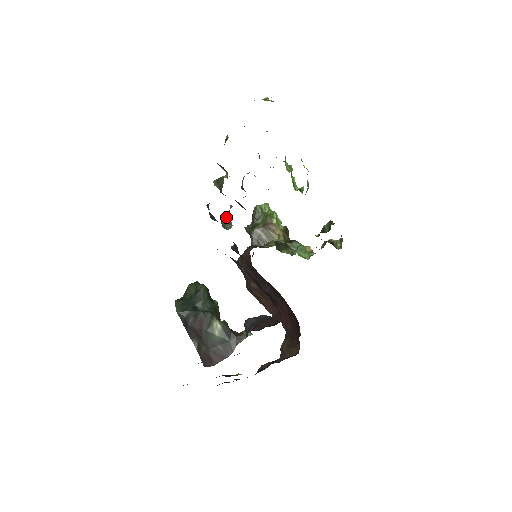
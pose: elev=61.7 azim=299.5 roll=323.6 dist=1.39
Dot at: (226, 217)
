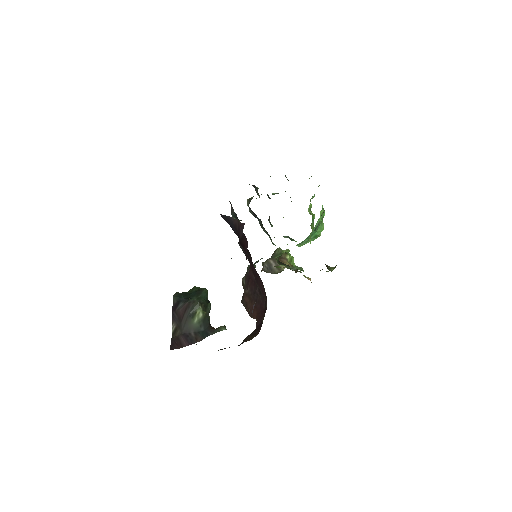
Dot at: occluded
